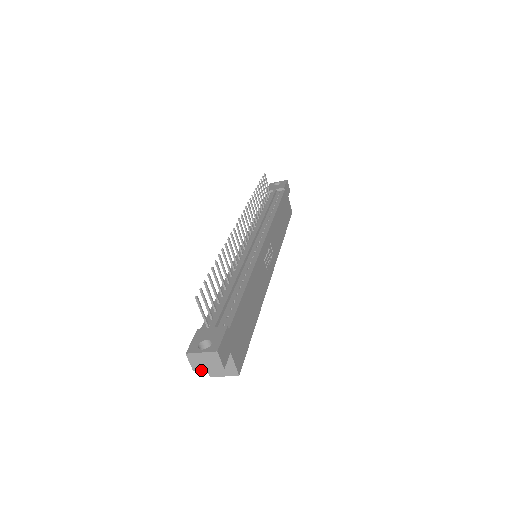
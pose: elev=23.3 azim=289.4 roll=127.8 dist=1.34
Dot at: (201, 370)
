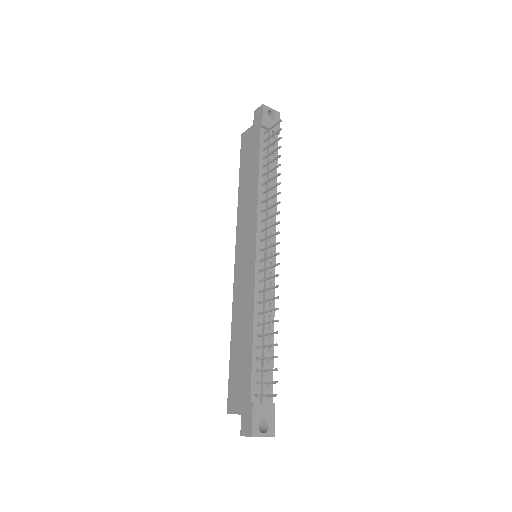
Dot at: occluded
